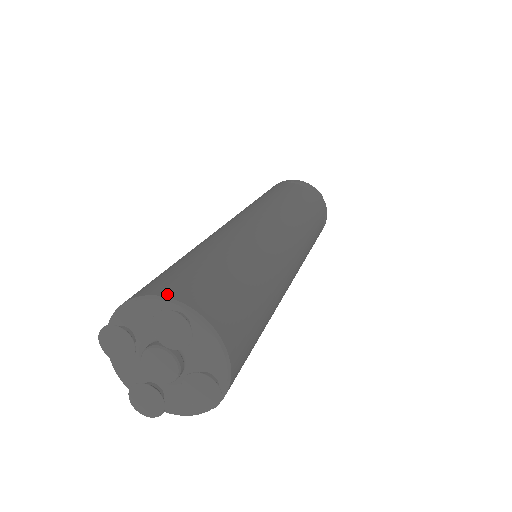
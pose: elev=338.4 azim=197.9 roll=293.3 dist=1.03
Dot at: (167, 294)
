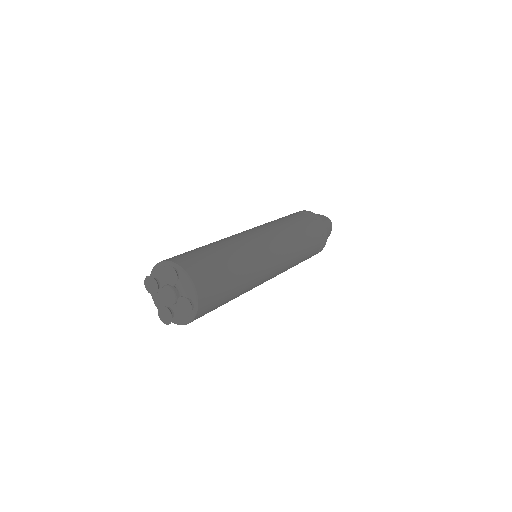
Dot at: (171, 260)
